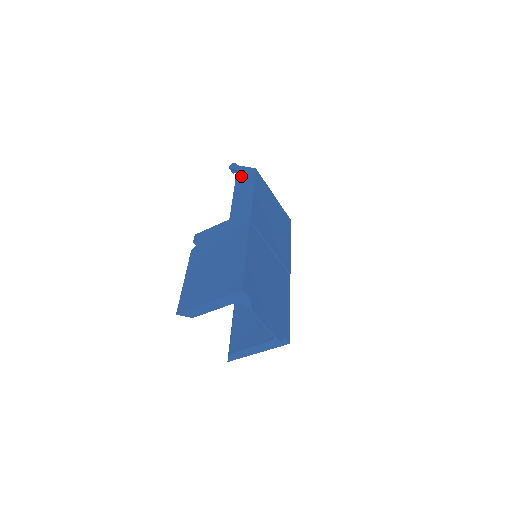
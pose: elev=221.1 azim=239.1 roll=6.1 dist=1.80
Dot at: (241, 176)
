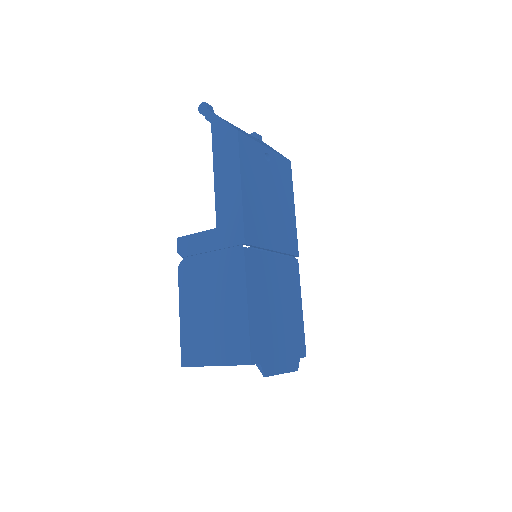
Dot at: (219, 140)
